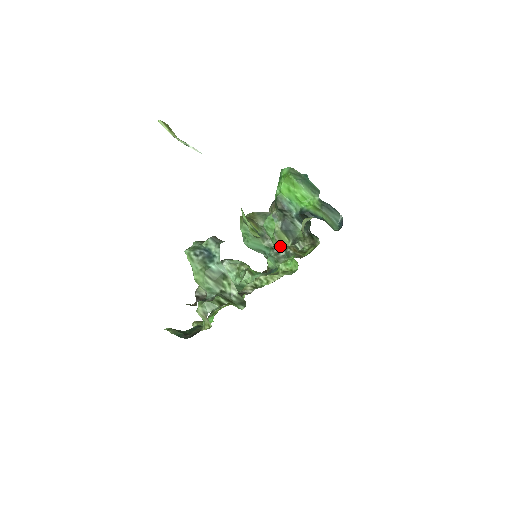
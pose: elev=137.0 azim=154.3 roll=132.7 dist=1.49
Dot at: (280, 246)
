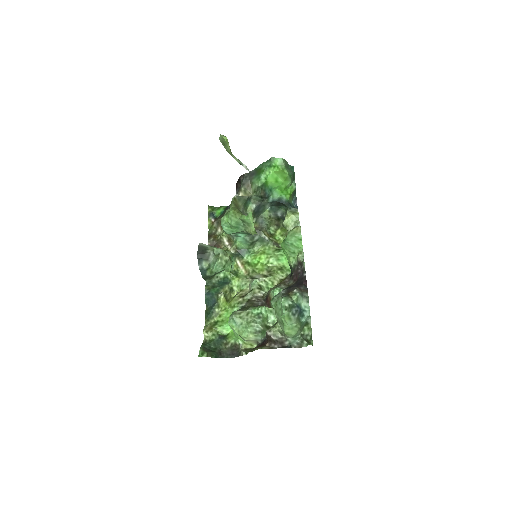
Dot at: occluded
